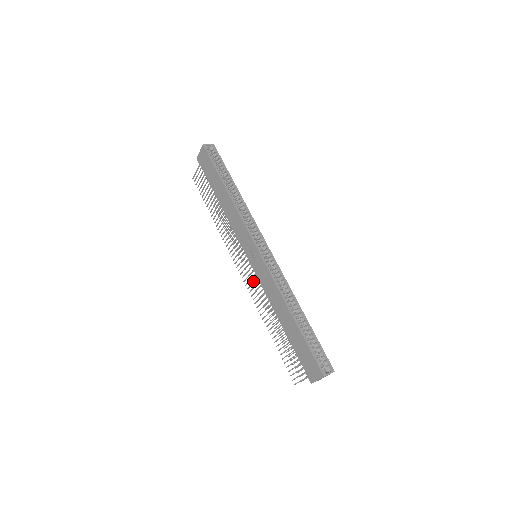
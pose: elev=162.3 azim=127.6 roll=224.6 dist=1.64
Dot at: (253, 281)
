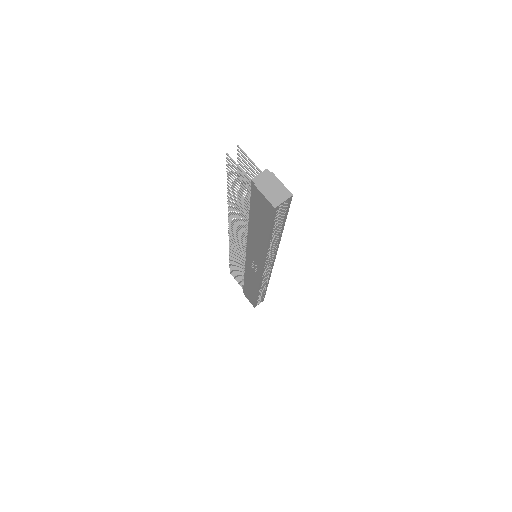
Dot at: (239, 252)
